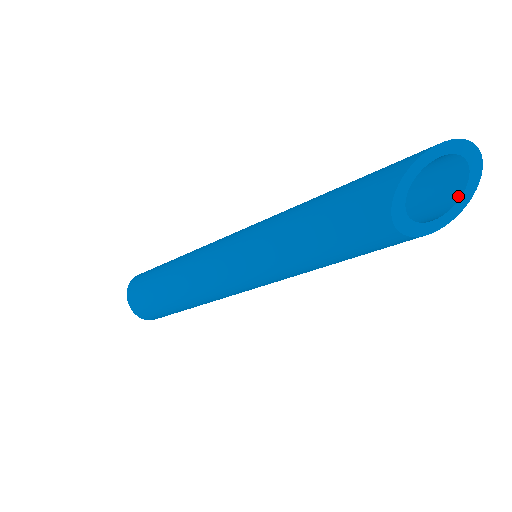
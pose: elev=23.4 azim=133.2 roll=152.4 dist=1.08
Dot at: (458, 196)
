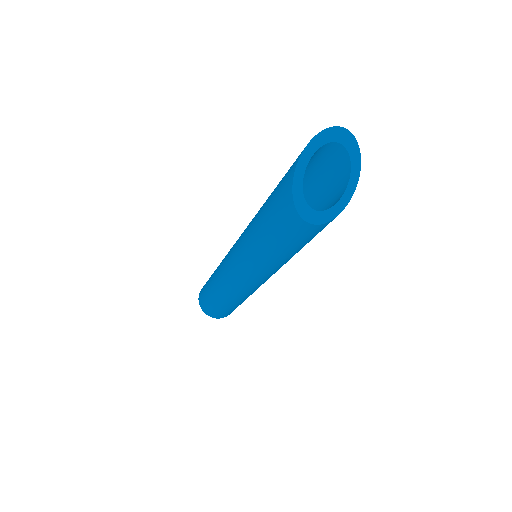
Dot at: (349, 167)
